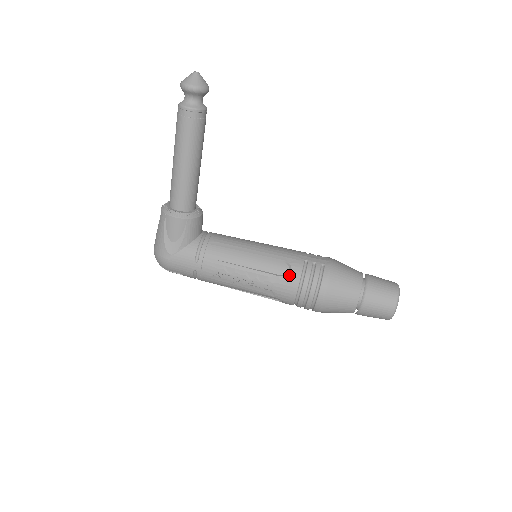
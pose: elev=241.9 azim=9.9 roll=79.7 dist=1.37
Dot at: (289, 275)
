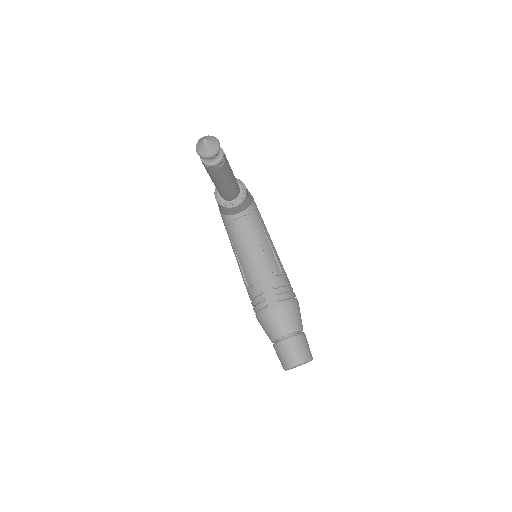
Dot at: (249, 289)
